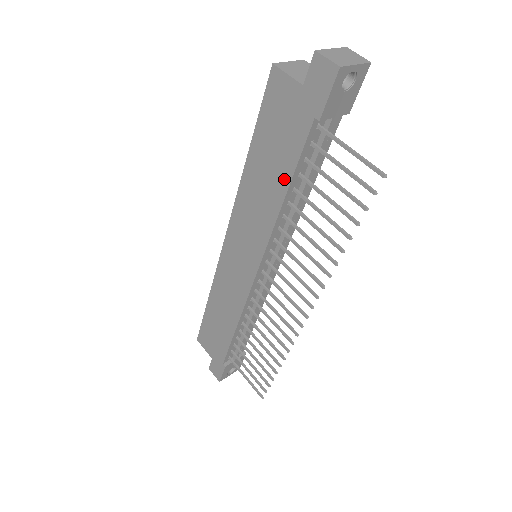
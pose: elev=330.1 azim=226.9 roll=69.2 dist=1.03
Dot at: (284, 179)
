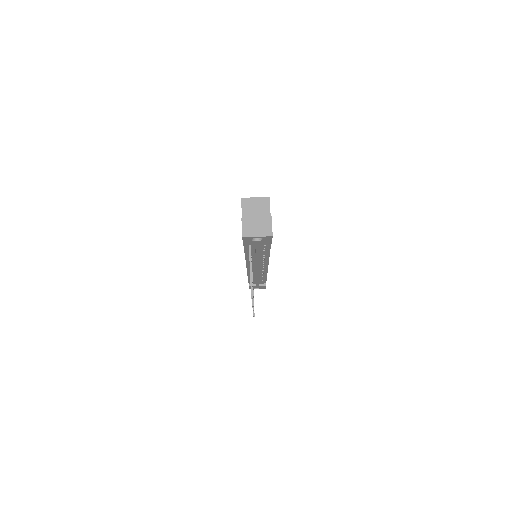
Dot at: occluded
